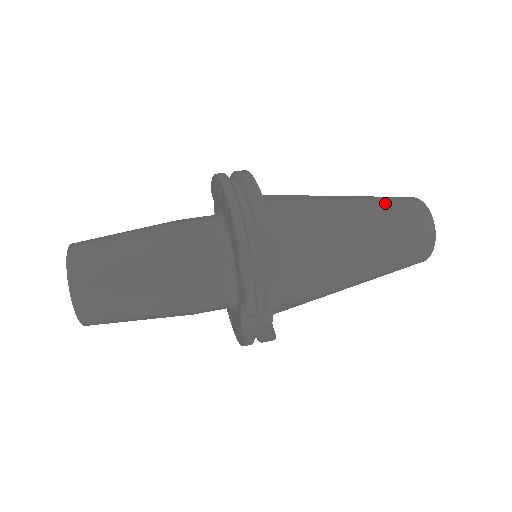
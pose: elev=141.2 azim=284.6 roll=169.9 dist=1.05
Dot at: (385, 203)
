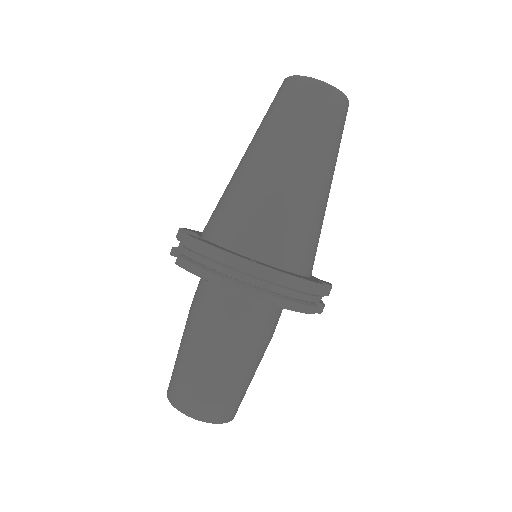
Dot at: (313, 130)
